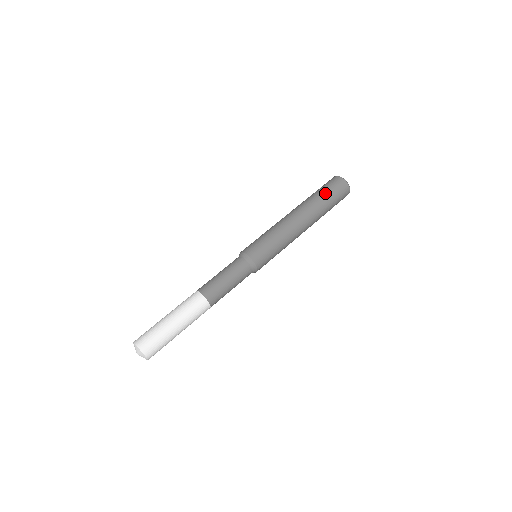
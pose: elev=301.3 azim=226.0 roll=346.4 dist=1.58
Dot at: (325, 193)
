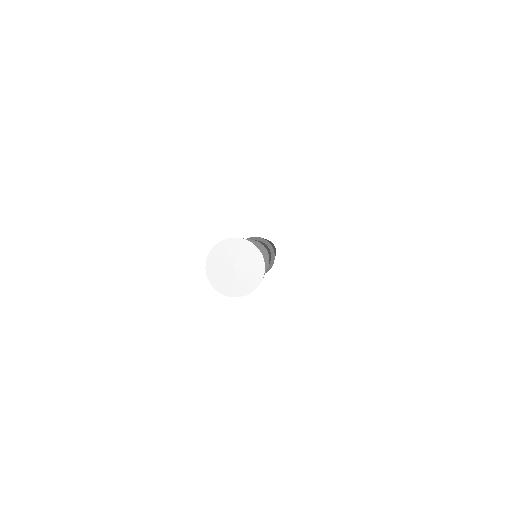
Dot at: occluded
